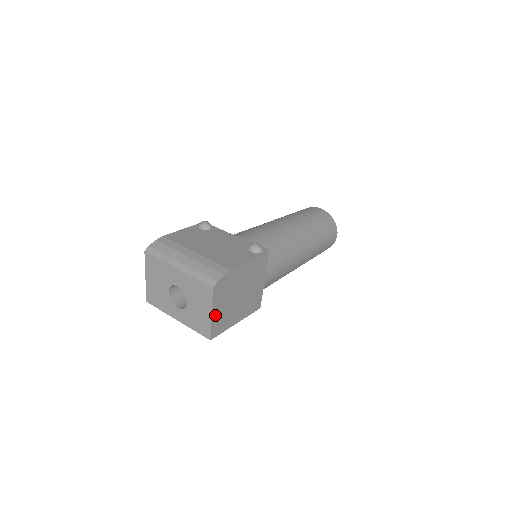
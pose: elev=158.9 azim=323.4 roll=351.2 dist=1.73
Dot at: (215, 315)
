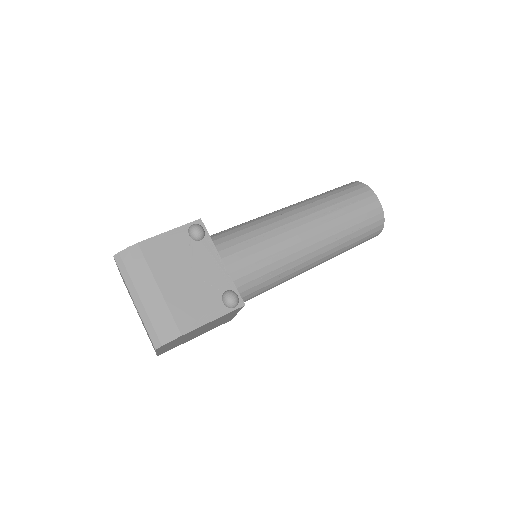
Dot at: (162, 350)
